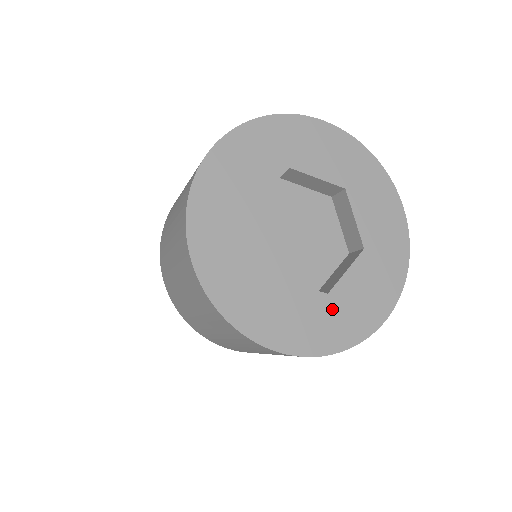
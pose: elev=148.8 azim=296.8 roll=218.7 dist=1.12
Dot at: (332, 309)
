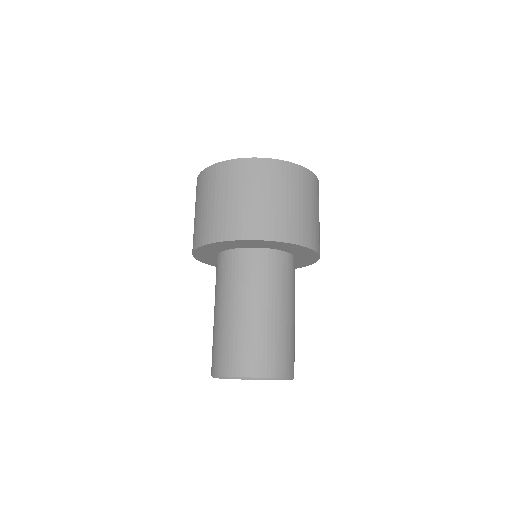
Dot at: occluded
